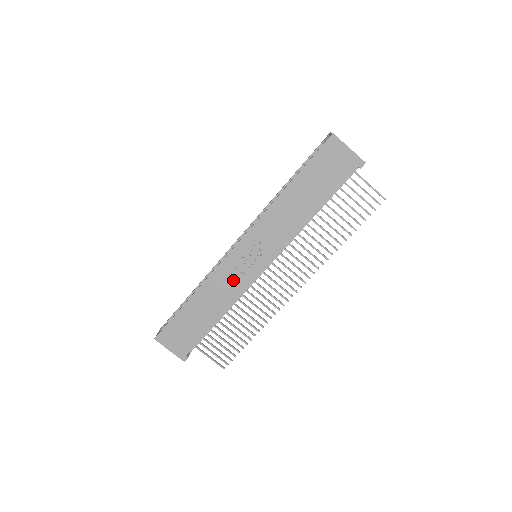
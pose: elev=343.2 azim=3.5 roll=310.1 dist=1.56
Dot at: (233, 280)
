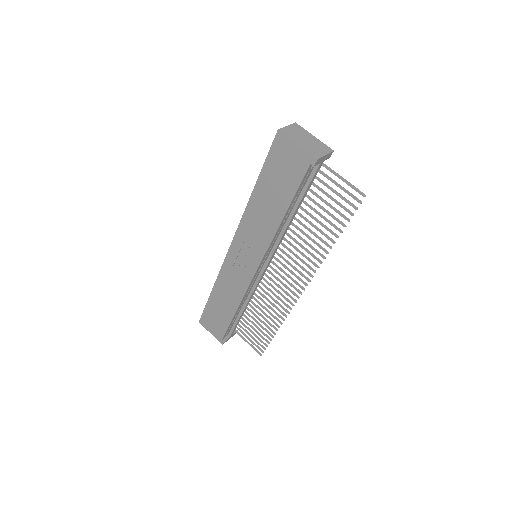
Dot at: (236, 279)
